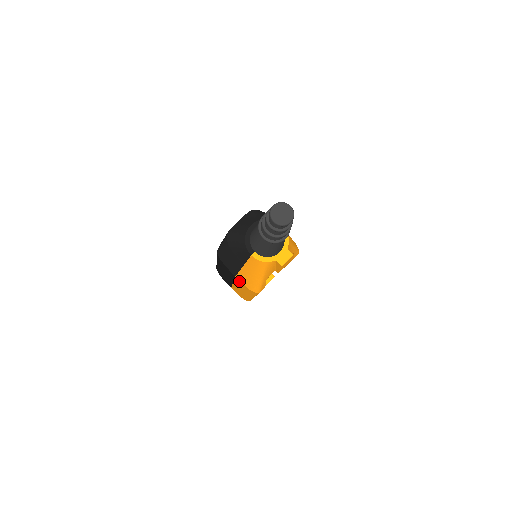
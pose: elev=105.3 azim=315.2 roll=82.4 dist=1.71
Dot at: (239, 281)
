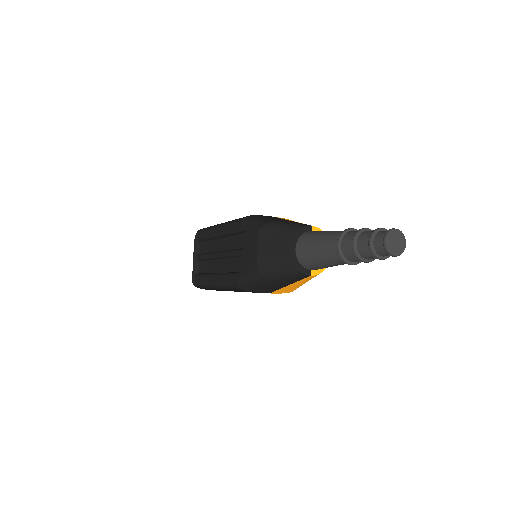
Dot at: (272, 293)
